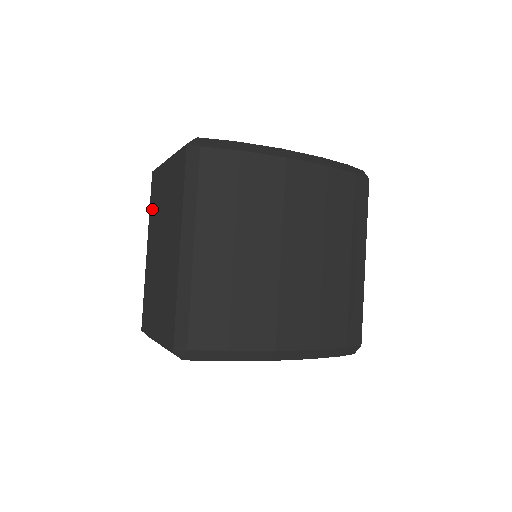
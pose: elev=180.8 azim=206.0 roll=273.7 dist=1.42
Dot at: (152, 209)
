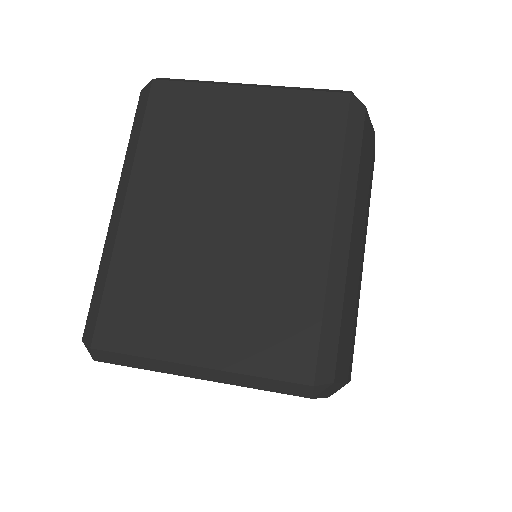
Dot at: (160, 141)
